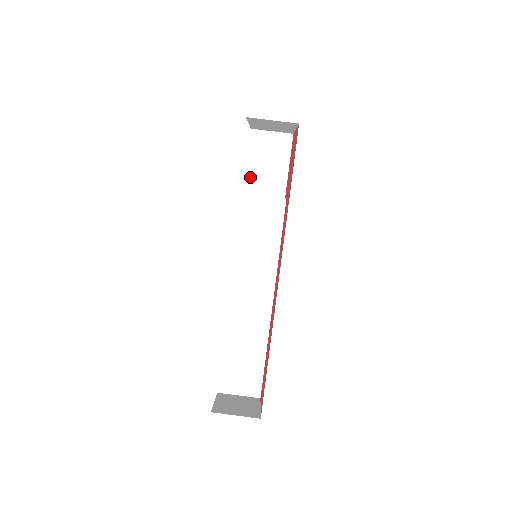
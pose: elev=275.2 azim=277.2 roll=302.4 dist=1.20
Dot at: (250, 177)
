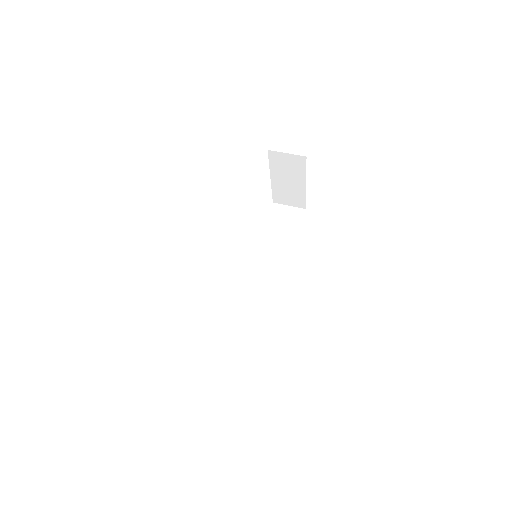
Dot at: occluded
